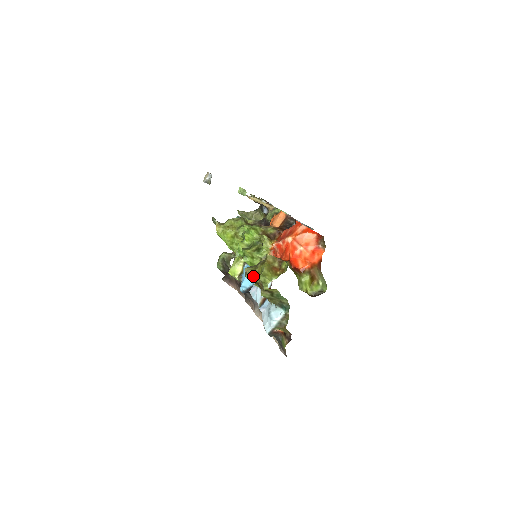
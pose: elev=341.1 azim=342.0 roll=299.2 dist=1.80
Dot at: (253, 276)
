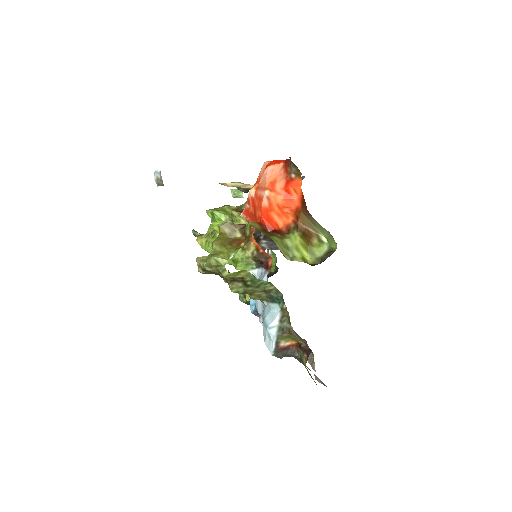
Dot at: (203, 264)
